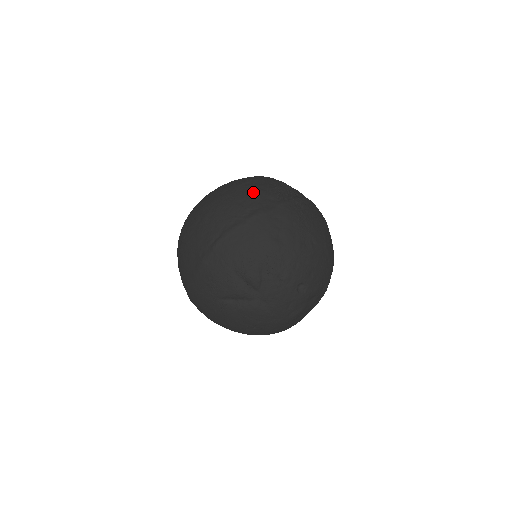
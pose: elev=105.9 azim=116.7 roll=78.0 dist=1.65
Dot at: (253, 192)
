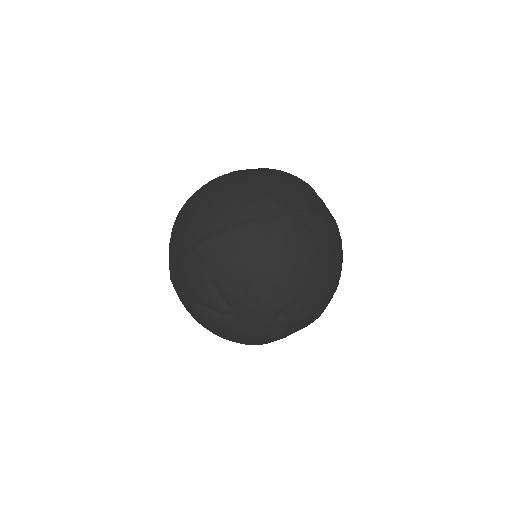
Dot at: (256, 195)
